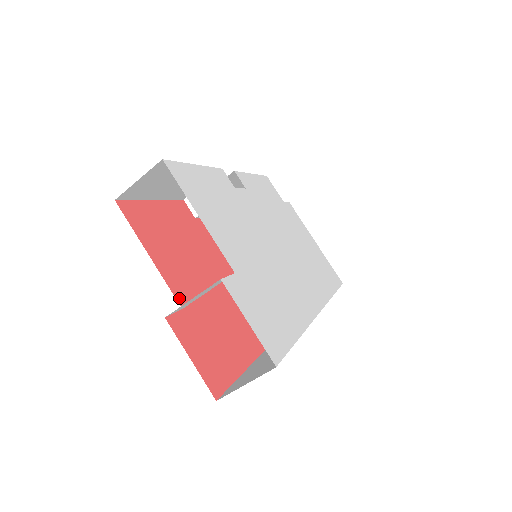
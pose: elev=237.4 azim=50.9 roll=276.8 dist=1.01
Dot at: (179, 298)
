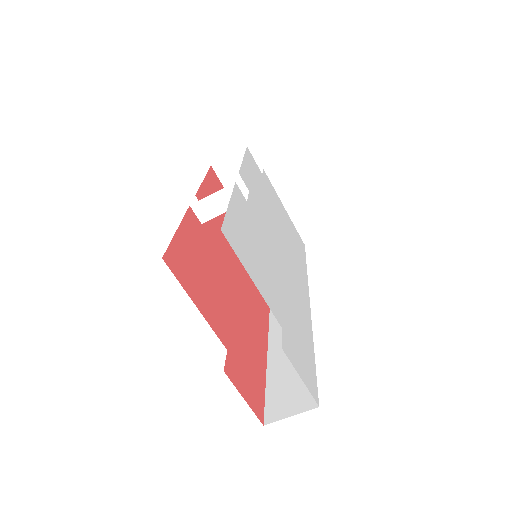
Dot at: (223, 340)
